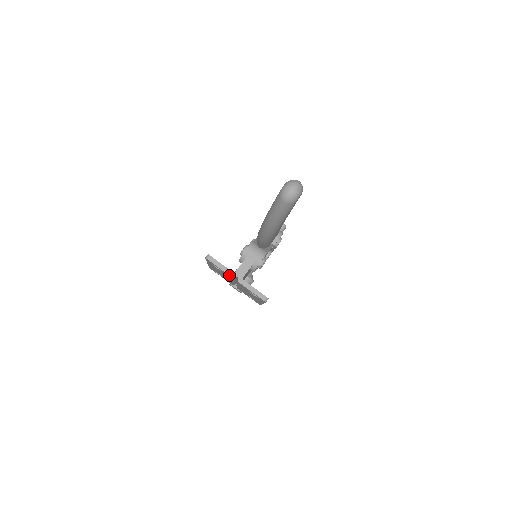
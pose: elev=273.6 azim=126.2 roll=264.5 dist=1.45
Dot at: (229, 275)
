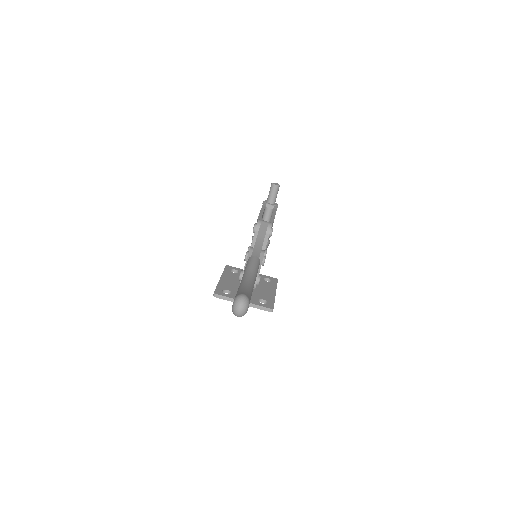
Dot at: occluded
